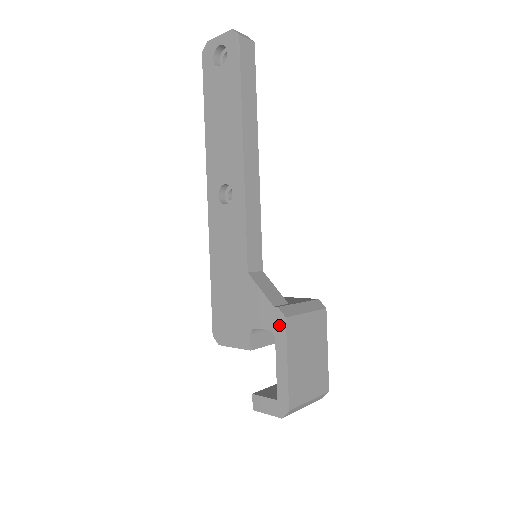
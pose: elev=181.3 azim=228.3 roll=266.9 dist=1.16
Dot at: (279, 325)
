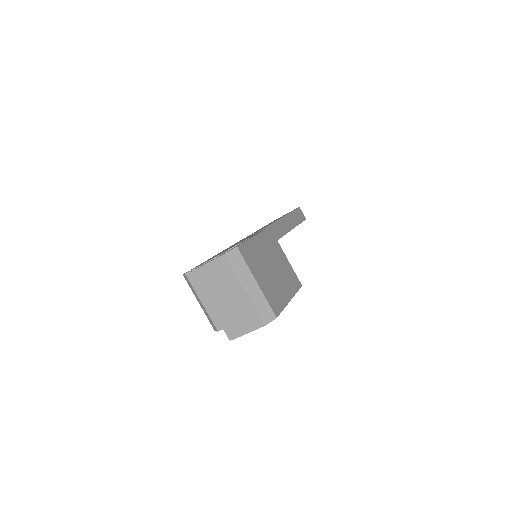
Dot at: occluded
